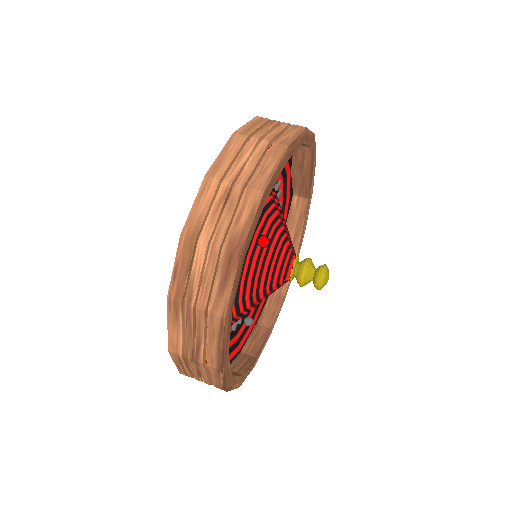
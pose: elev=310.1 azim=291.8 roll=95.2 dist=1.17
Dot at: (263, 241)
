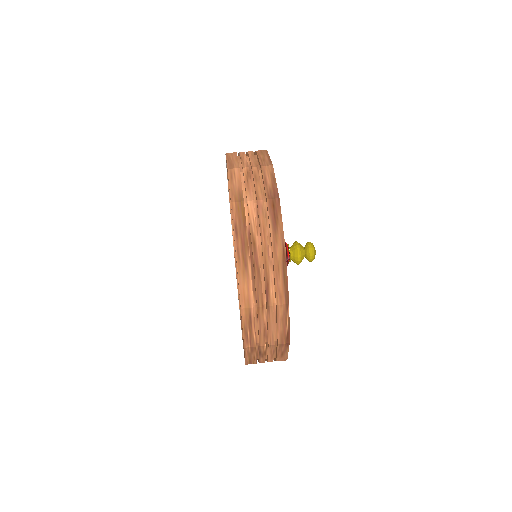
Dot at: occluded
